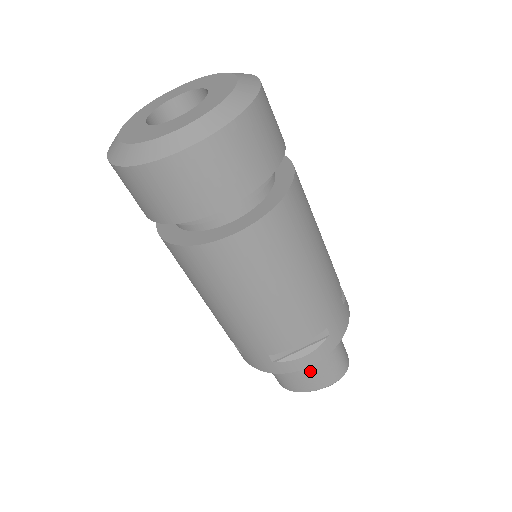
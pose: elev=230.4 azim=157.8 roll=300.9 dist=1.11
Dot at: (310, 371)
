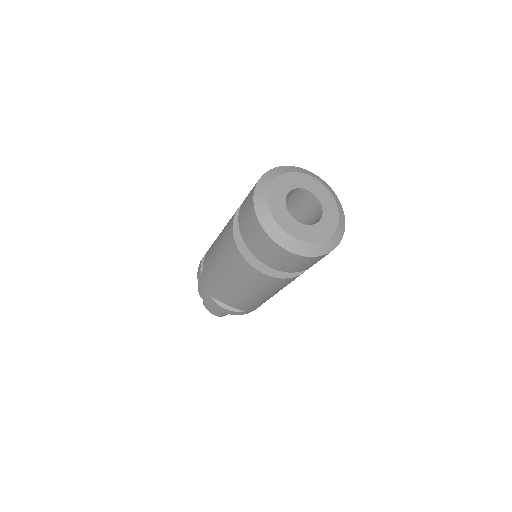
Dot at: occluded
